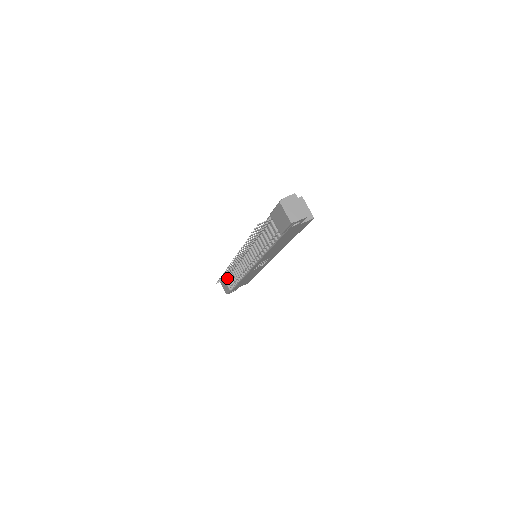
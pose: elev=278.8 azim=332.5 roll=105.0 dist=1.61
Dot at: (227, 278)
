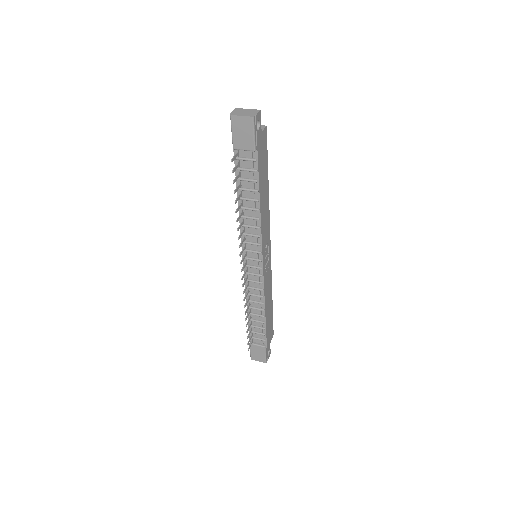
Dot at: (252, 337)
